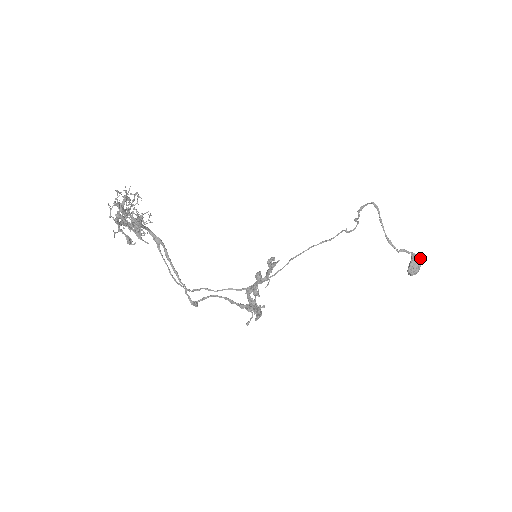
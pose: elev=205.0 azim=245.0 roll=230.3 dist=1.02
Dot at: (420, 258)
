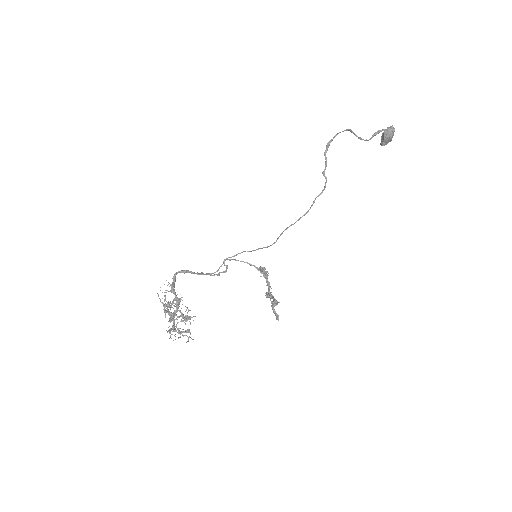
Dot at: (392, 133)
